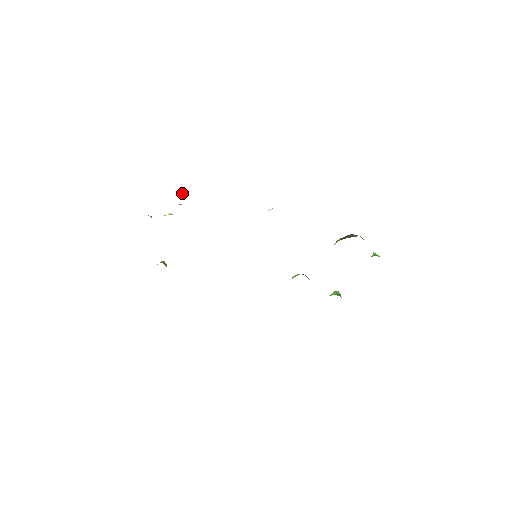
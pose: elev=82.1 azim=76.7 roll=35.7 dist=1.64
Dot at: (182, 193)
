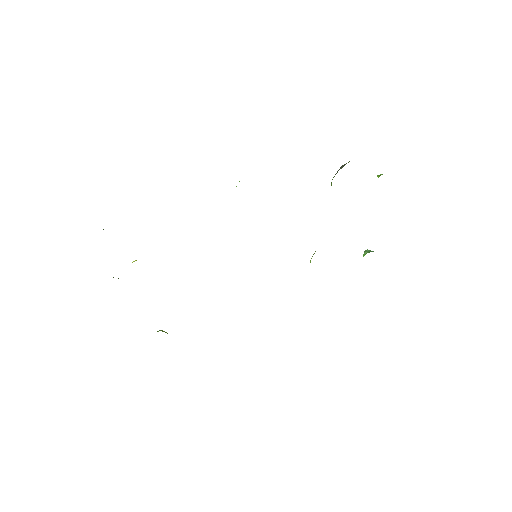
Dot at: occluded
